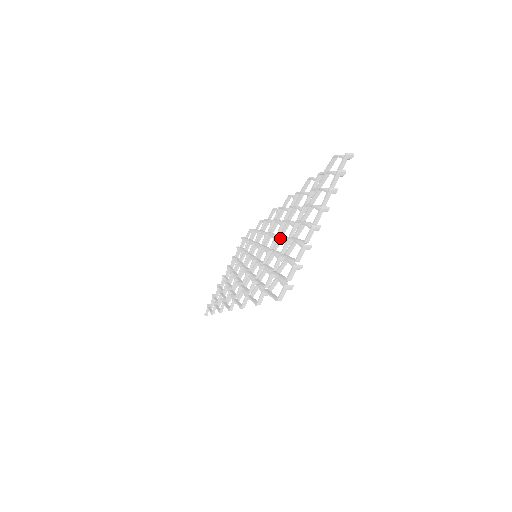
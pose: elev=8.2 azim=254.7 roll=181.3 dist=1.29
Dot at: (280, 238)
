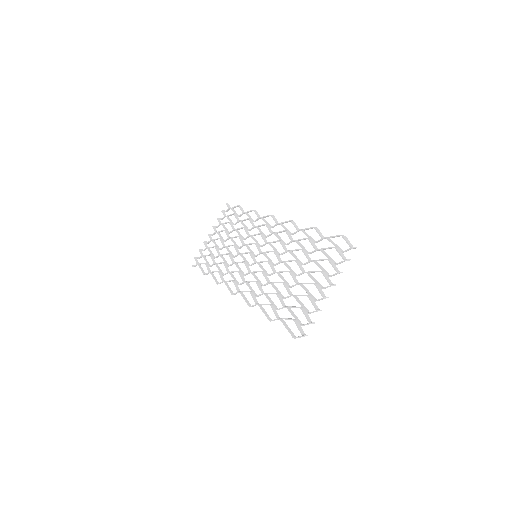
Dot at: occluded
